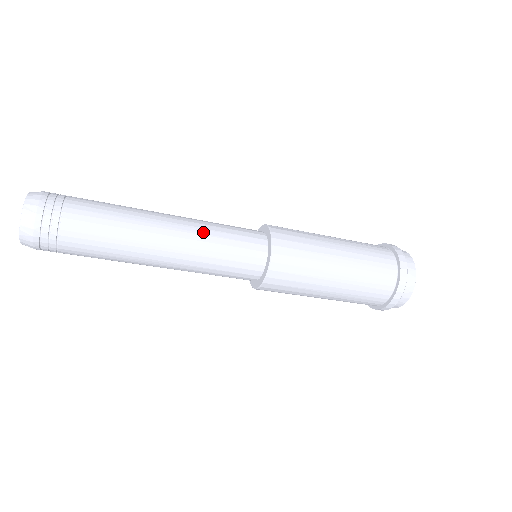
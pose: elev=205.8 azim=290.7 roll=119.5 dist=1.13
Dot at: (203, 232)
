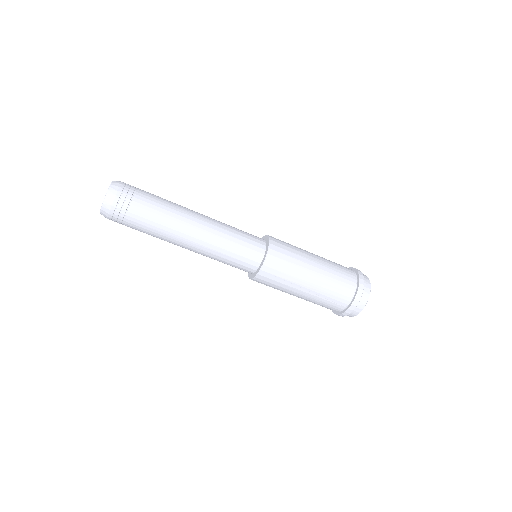
Dot at: occluded
